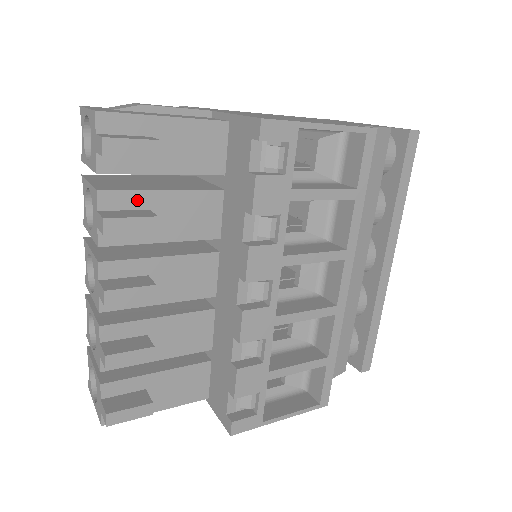
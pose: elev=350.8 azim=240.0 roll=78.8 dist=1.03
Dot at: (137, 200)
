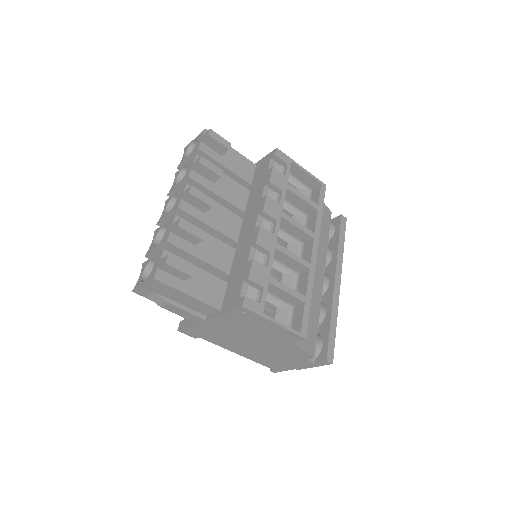
Dot at: occluded
